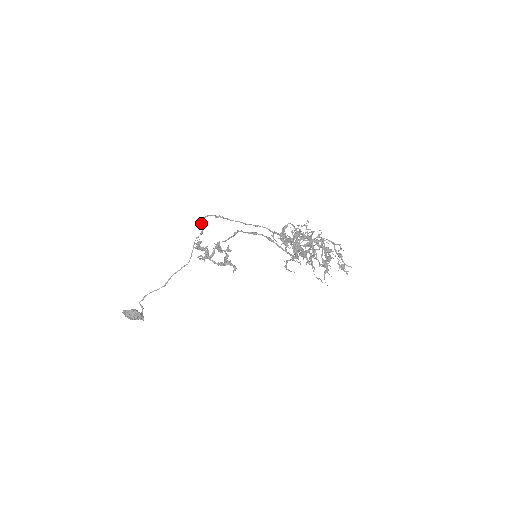
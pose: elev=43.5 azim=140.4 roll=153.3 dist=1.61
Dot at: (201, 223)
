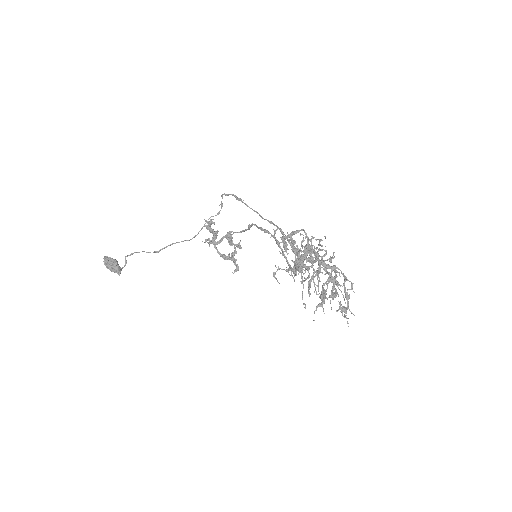
Dot at: (221, 201)
